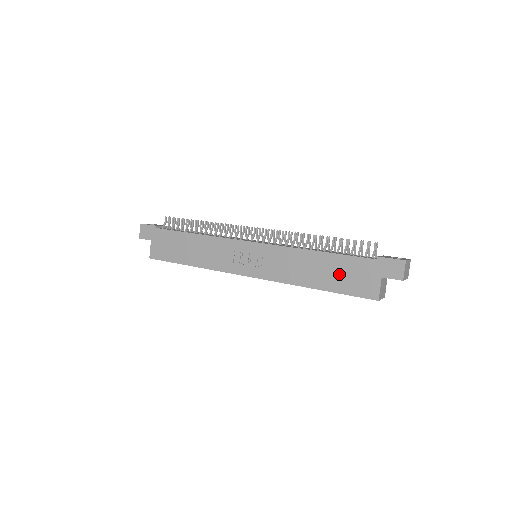
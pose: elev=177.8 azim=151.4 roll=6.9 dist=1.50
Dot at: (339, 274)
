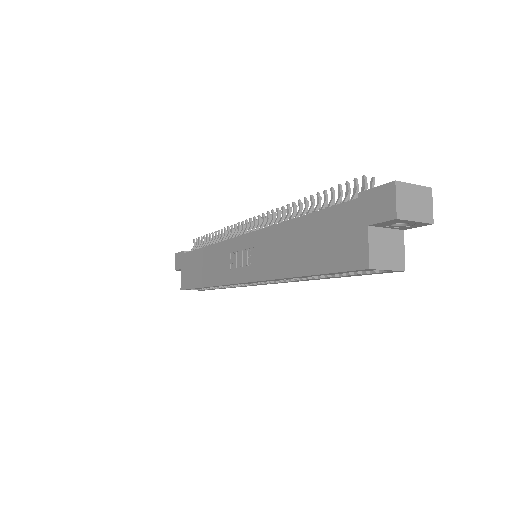
Dot at: (319, 242)
